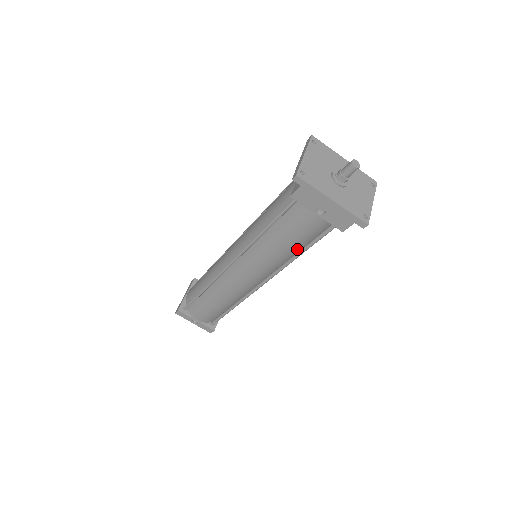
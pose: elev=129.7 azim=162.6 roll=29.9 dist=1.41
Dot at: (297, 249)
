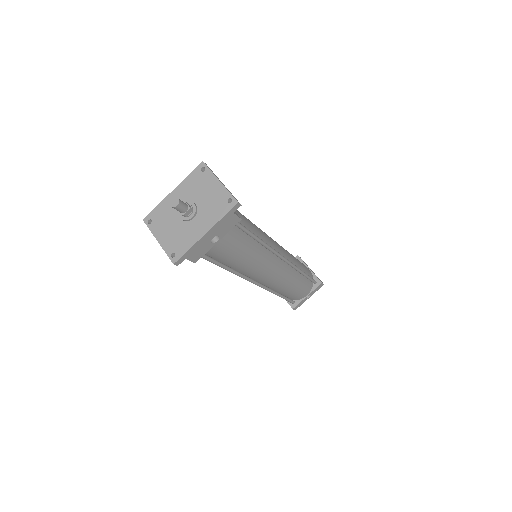
Dot at: (253, 242)
